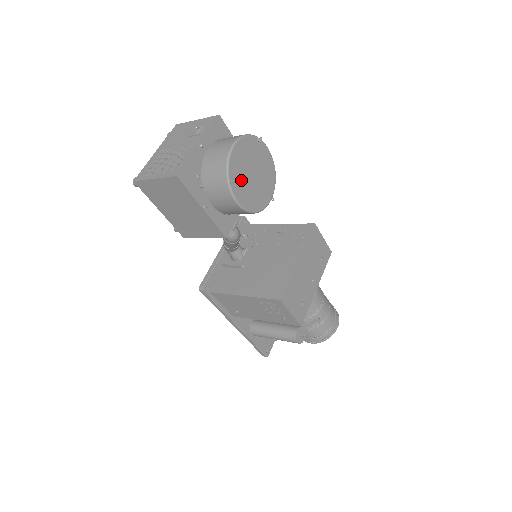
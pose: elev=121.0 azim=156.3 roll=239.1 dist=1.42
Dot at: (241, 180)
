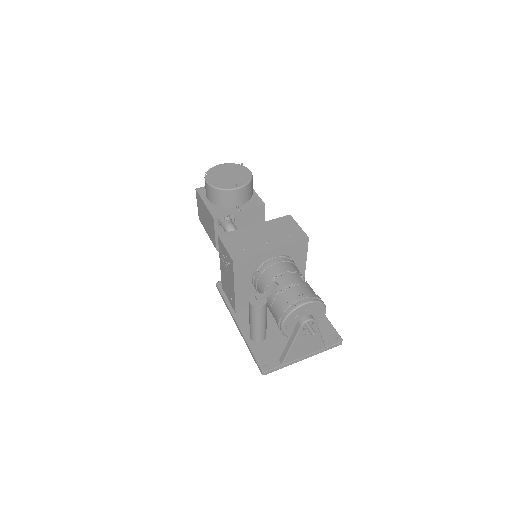
Dot at: (216, 175)
